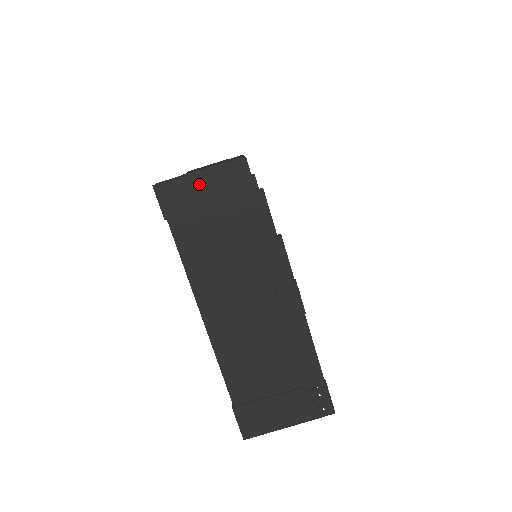
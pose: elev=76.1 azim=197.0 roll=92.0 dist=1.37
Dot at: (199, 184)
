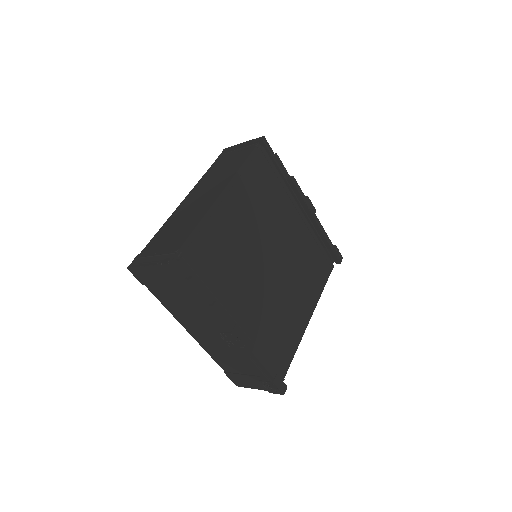
Dot at: (151, 272)
